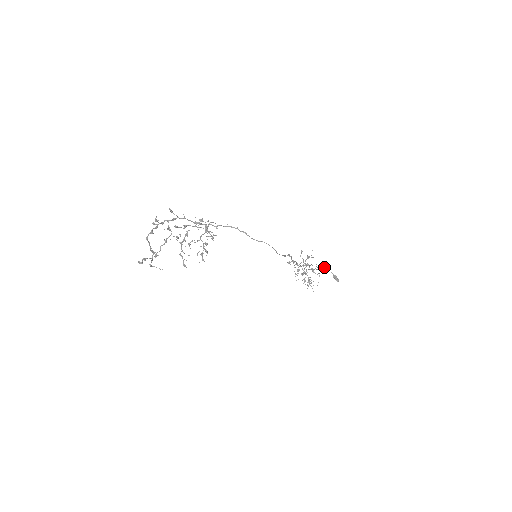
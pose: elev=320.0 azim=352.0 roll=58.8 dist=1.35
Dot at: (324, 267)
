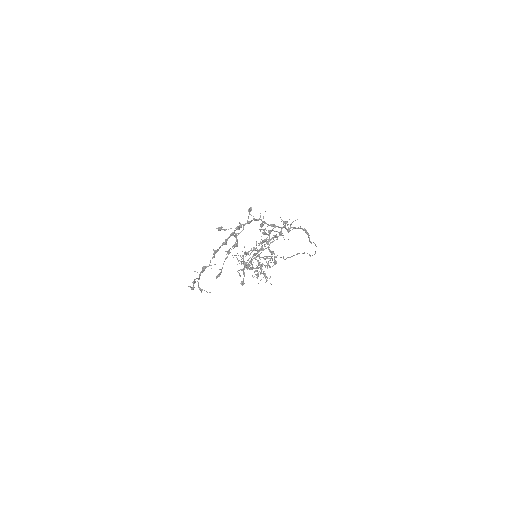
Dot at: (238, 255)
